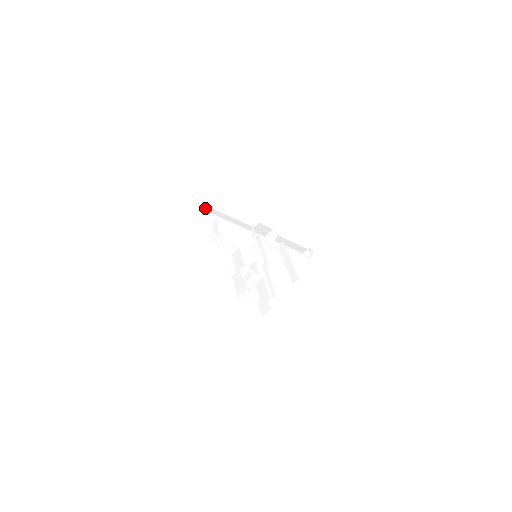
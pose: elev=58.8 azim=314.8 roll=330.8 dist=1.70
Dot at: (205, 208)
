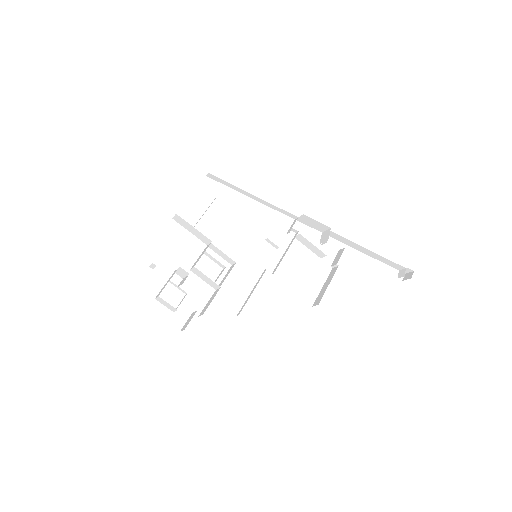
Dot at: (217, 179)
